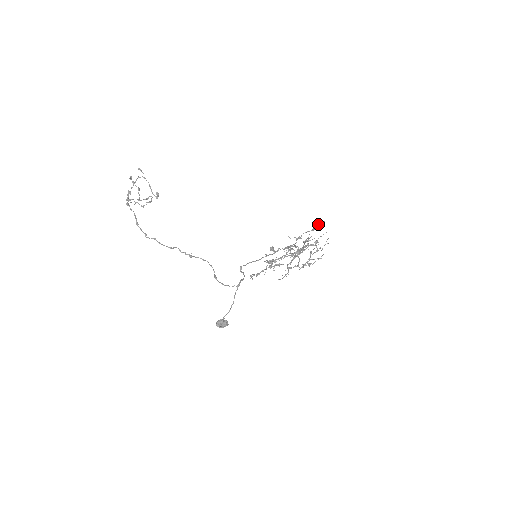
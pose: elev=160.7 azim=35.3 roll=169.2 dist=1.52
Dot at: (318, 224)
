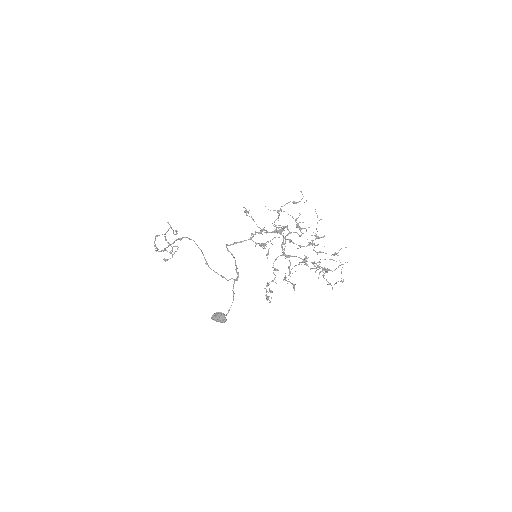
Dot at: occluded
